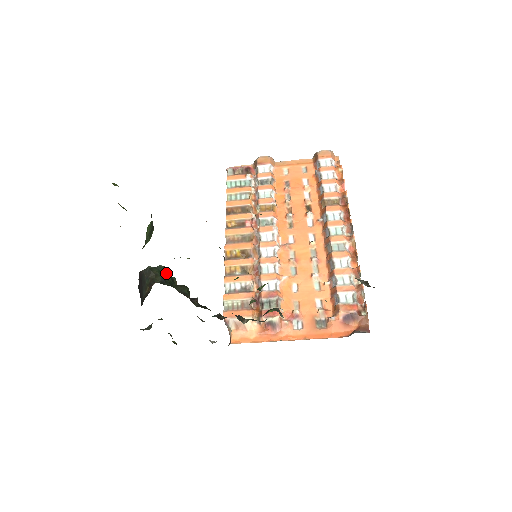
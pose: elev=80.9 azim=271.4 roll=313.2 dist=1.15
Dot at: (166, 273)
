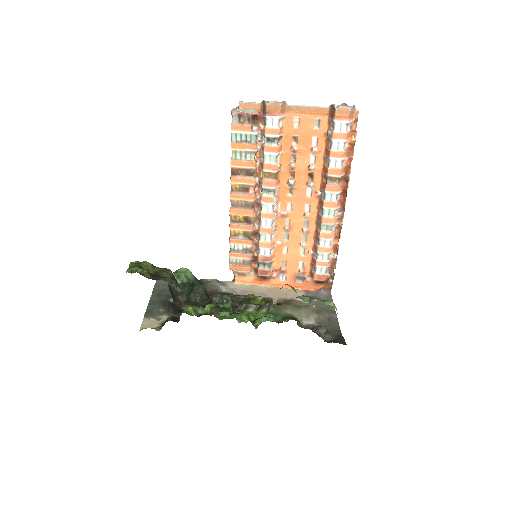
Dot at: (188, 287)
